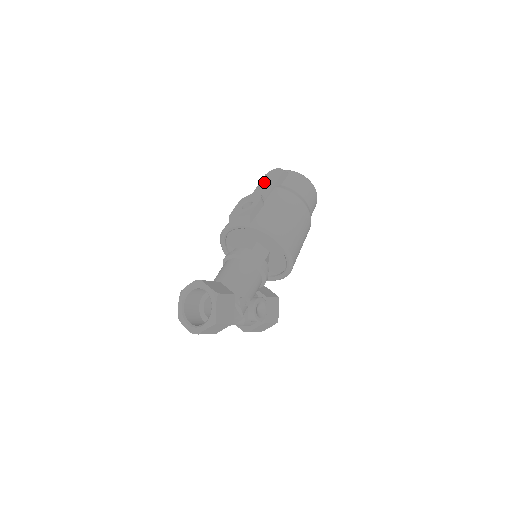
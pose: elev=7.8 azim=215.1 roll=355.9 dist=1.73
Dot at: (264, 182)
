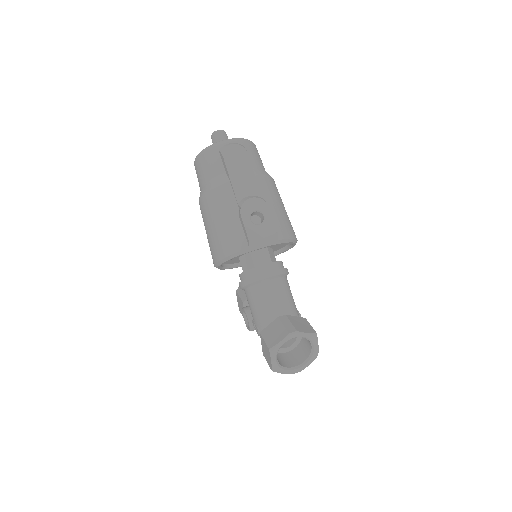
Dot at: (235, 171)
